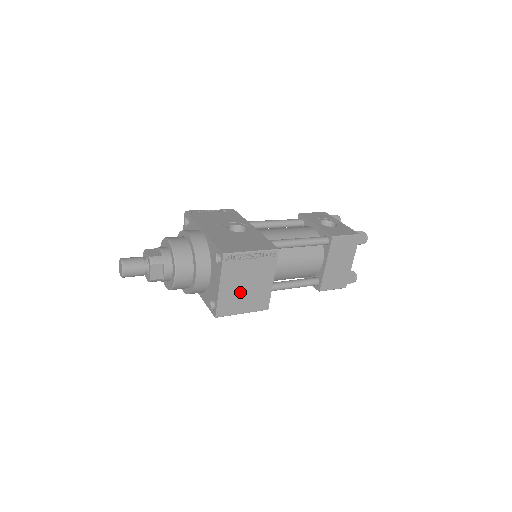
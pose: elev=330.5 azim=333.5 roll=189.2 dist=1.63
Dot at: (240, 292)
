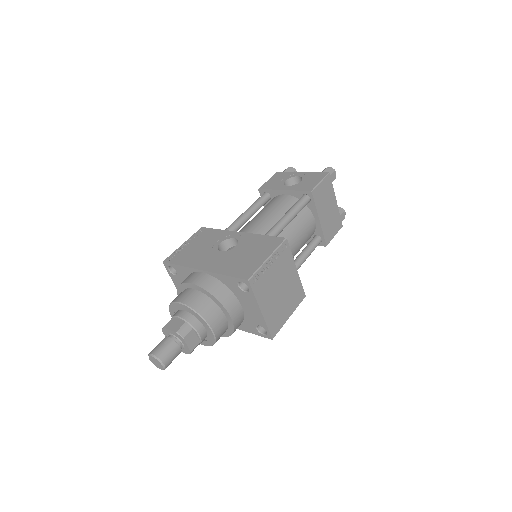
Dot at: (278, 301)
